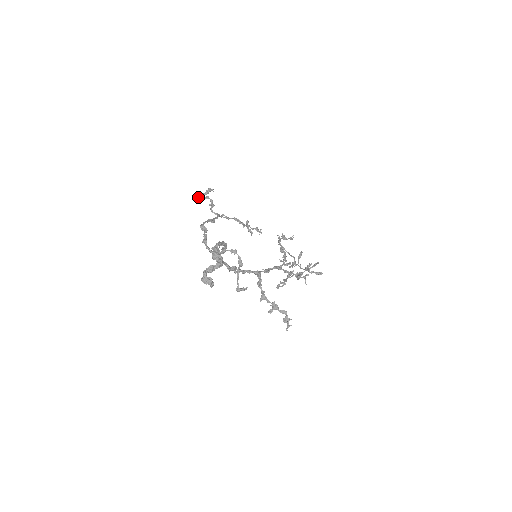
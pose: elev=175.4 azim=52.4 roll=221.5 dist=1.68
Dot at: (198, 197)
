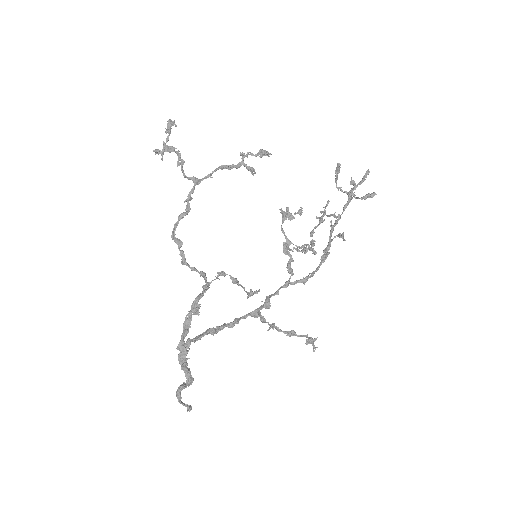
Dot at: occluded
